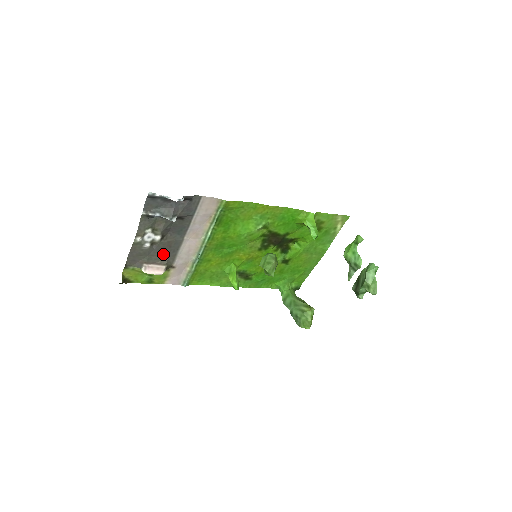
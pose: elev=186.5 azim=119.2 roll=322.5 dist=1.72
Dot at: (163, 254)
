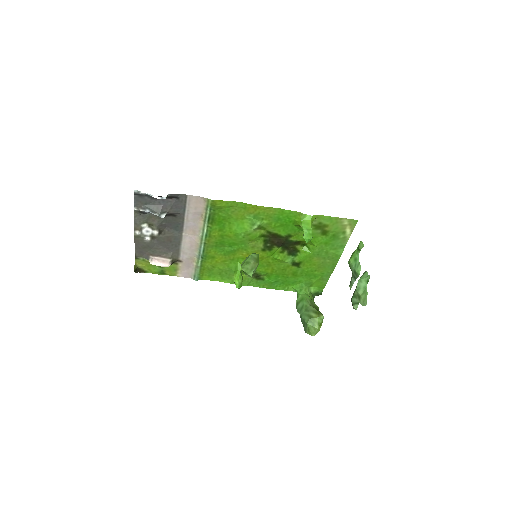
Dot at: (166, 248)
